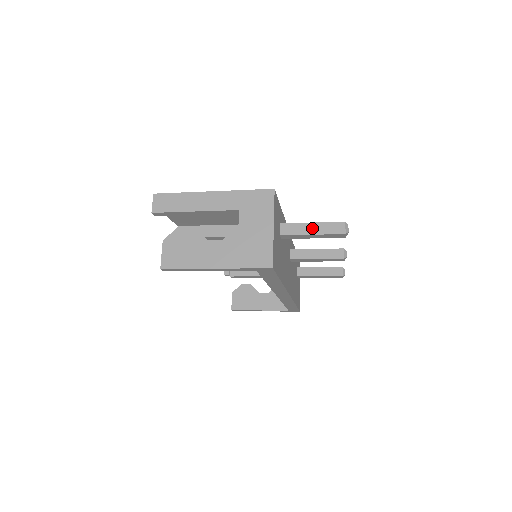
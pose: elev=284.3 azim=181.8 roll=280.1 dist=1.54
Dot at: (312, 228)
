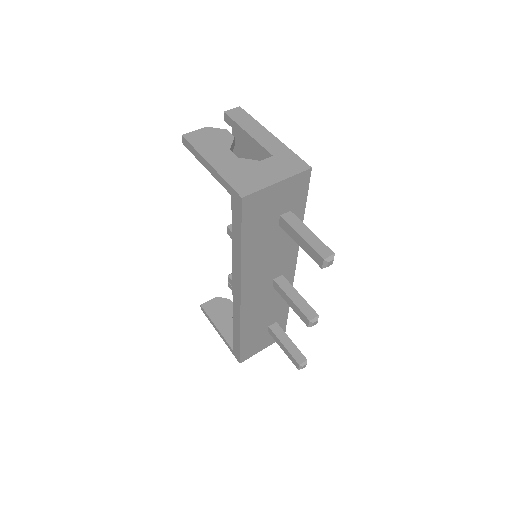
Dot at: (307, 233)
